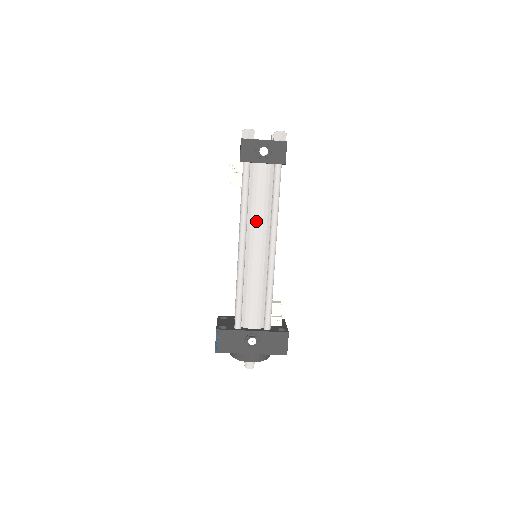
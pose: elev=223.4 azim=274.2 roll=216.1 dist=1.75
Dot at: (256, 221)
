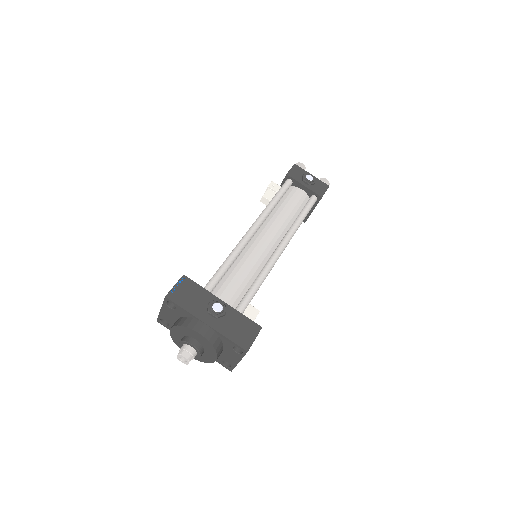
Dot at: (277, 220)
